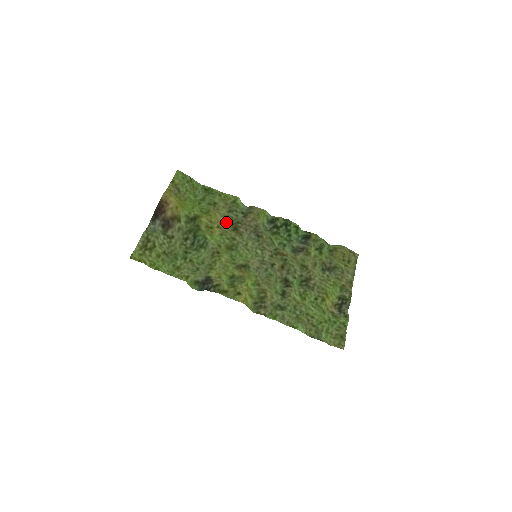
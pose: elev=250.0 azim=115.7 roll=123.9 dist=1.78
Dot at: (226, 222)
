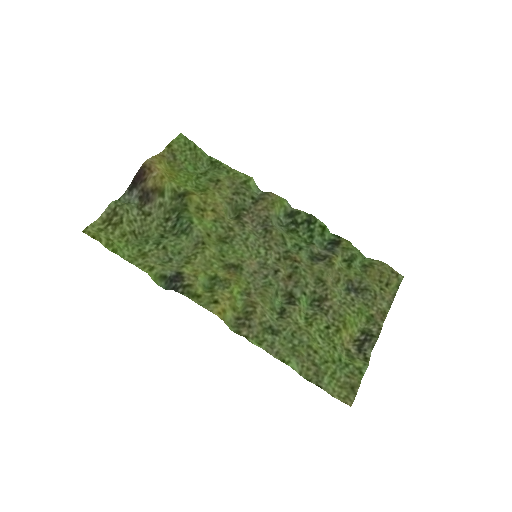
Dot at: (227, 206)
